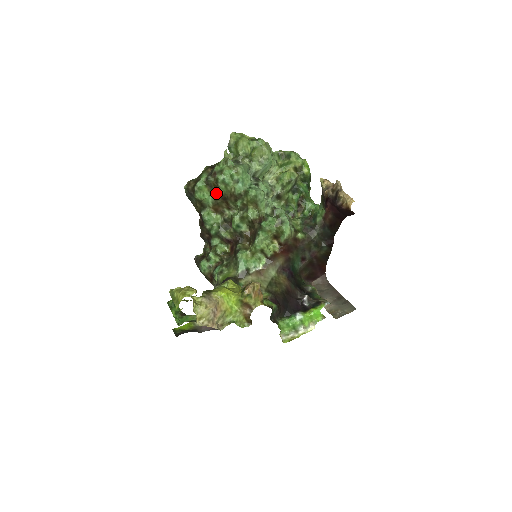
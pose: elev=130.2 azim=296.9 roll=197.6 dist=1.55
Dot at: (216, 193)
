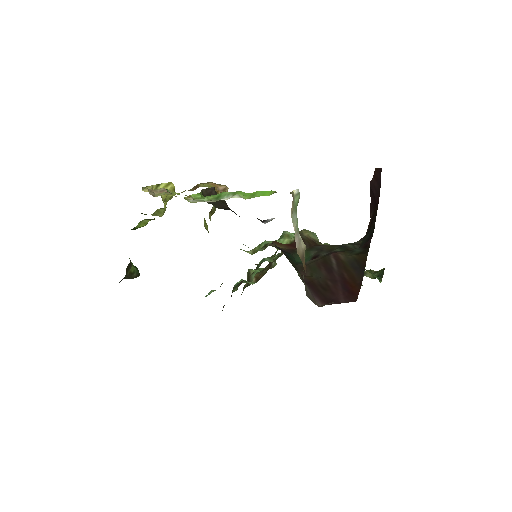
Dot at: occluded
